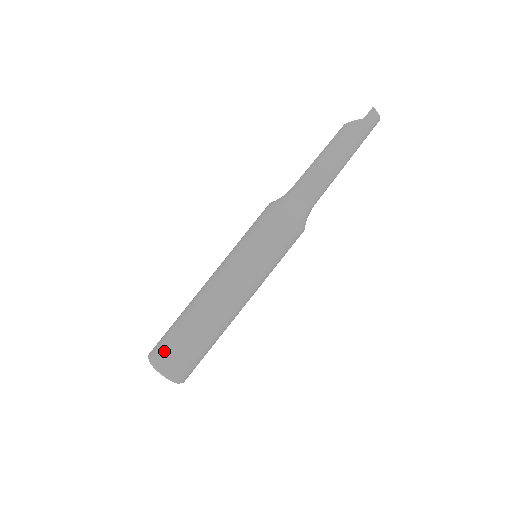
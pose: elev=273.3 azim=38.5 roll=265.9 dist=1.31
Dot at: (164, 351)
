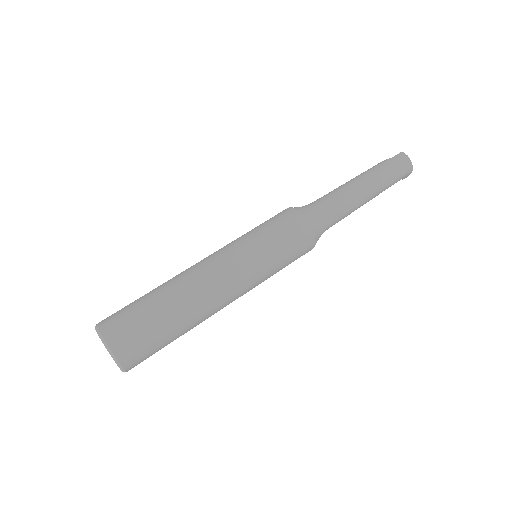
Dot at: (115, 313)
